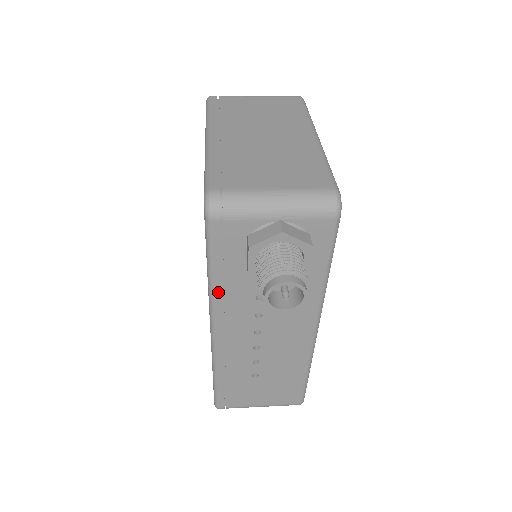
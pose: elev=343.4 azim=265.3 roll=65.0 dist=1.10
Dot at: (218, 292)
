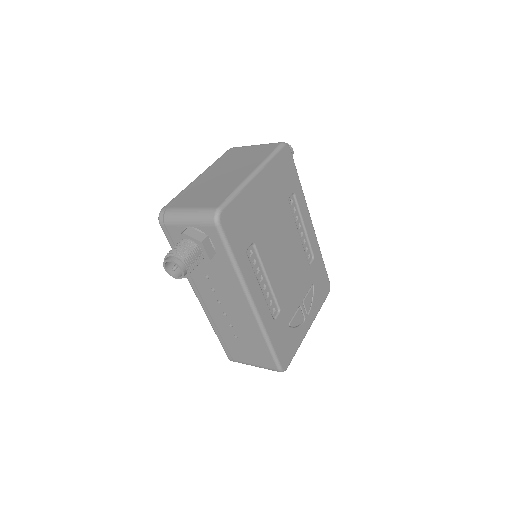
Dot at: occluded
